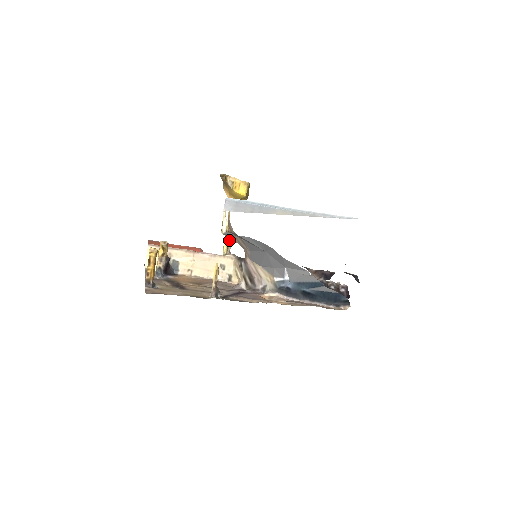
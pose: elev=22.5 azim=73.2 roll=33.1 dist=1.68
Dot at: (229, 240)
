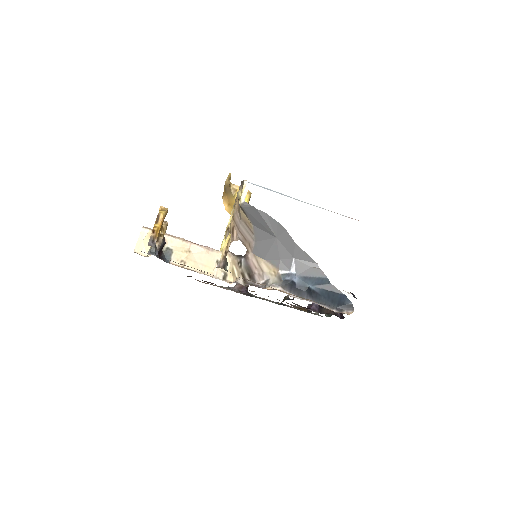
Dot at: occluded
